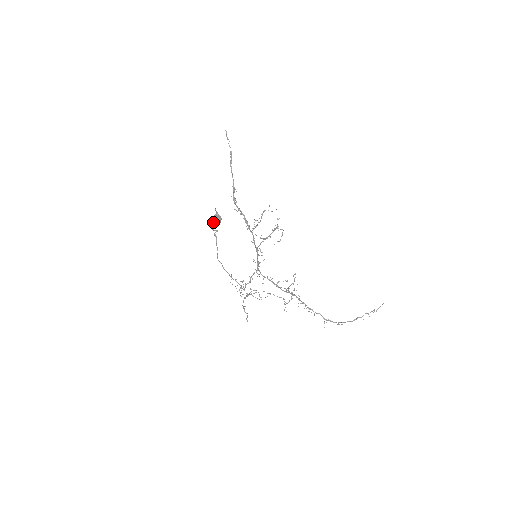
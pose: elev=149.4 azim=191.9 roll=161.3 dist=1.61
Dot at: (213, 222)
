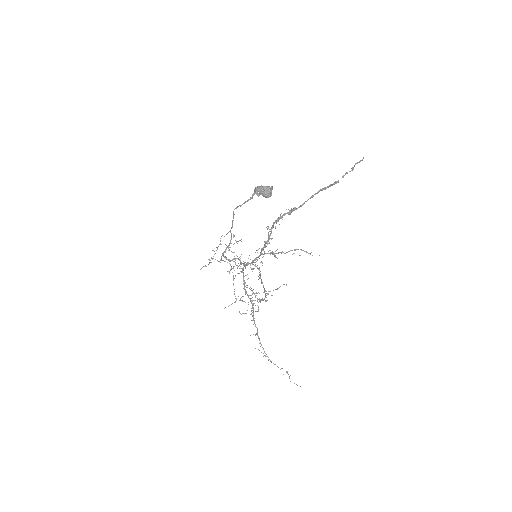
Dot at: (258, 191)
